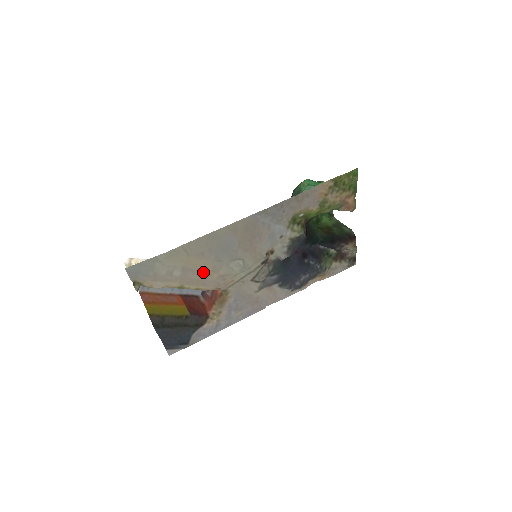
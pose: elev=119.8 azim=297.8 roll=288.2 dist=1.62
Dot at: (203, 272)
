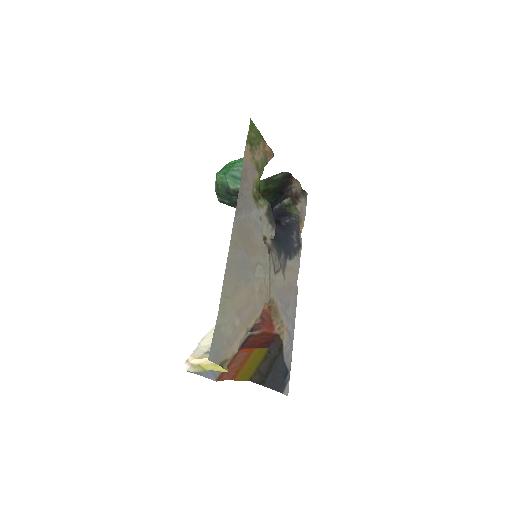
Dot at: (248, 302)
